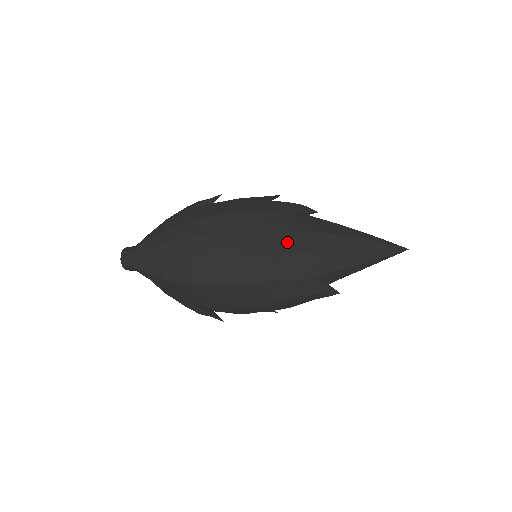
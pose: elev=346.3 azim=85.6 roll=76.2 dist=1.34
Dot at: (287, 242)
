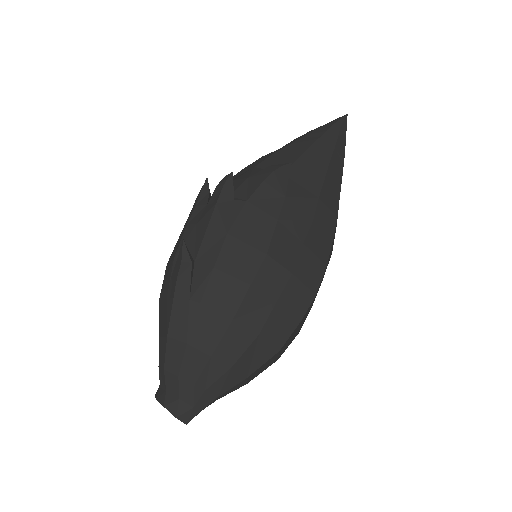
Dot at: (321, 237)
